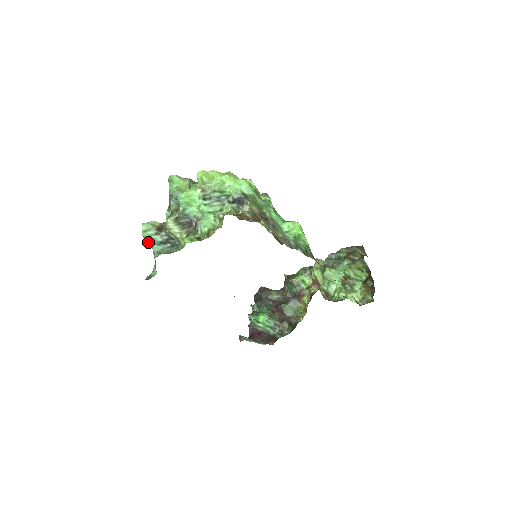
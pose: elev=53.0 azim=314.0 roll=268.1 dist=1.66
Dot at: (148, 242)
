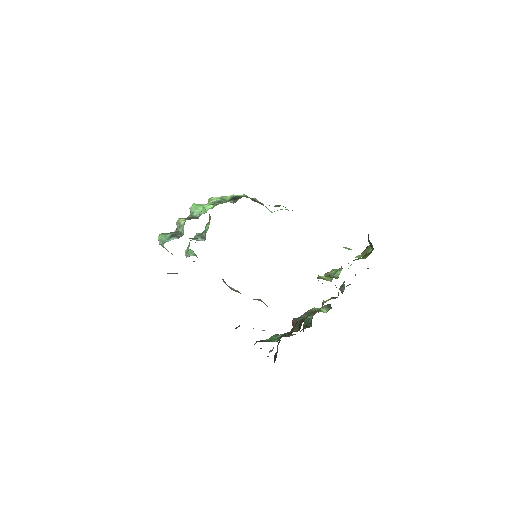
Dot at: (161, 244)
